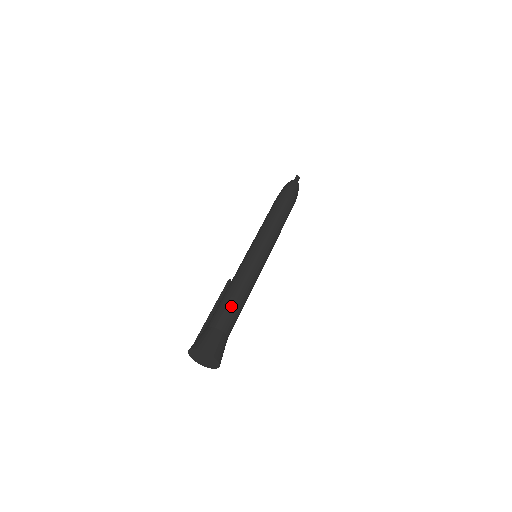
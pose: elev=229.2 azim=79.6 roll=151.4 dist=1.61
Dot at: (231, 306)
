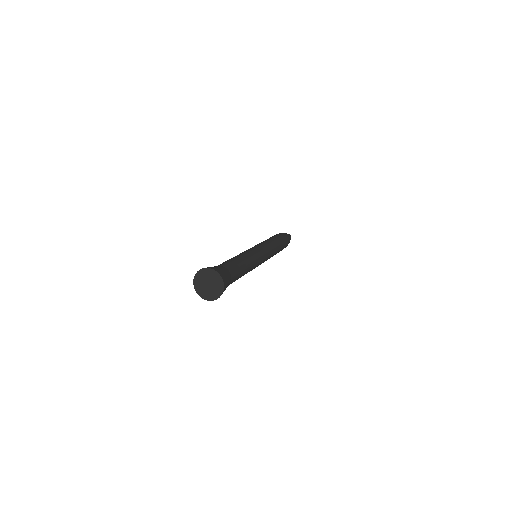
Dot at: (232, 260)
